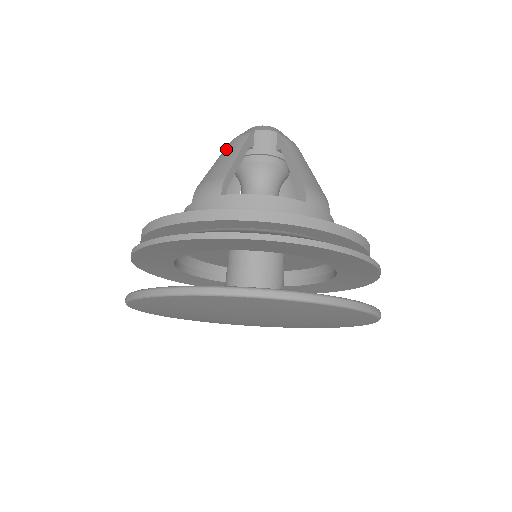
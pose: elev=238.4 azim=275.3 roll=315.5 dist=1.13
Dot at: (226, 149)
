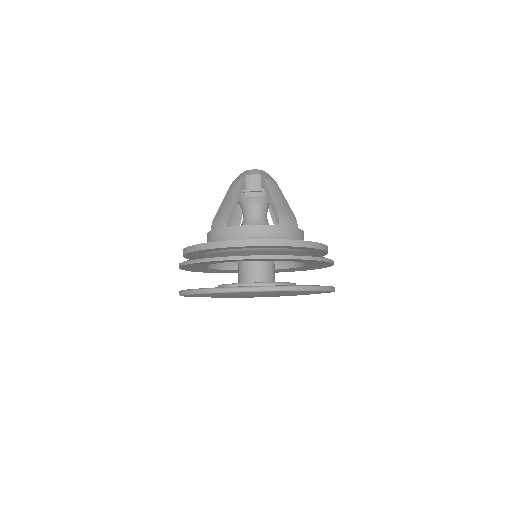
Dot at: (229, 191)
